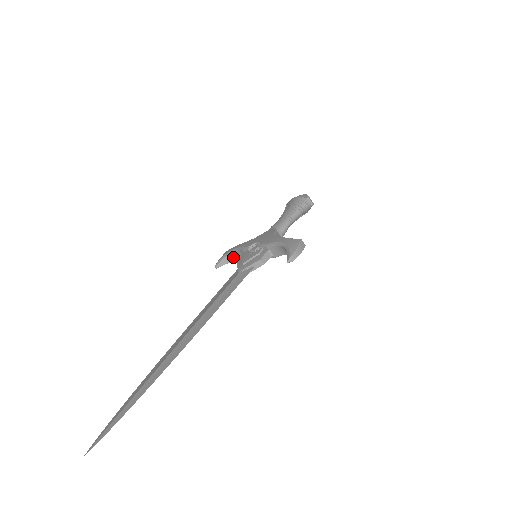
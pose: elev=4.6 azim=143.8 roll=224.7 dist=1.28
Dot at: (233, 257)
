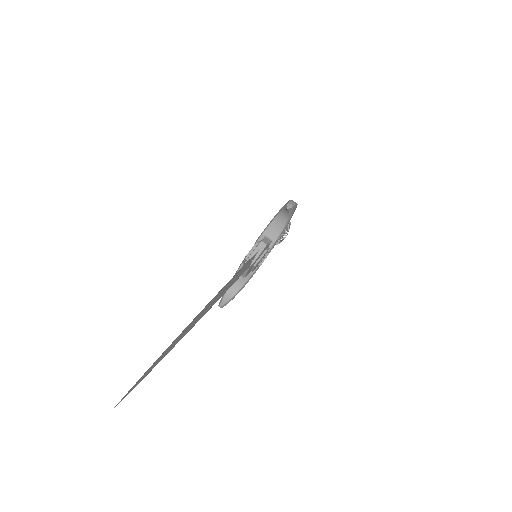
Dot at: (234, 289)
